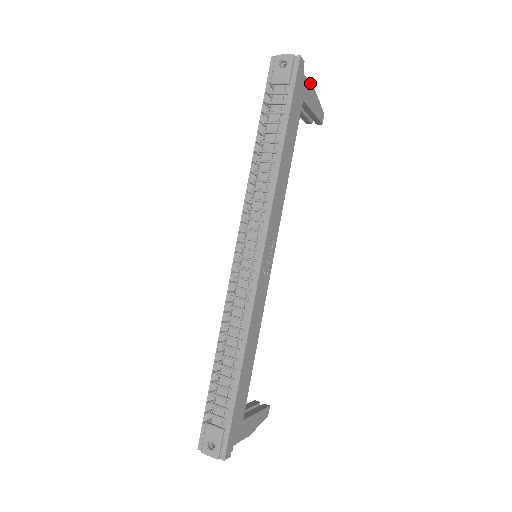
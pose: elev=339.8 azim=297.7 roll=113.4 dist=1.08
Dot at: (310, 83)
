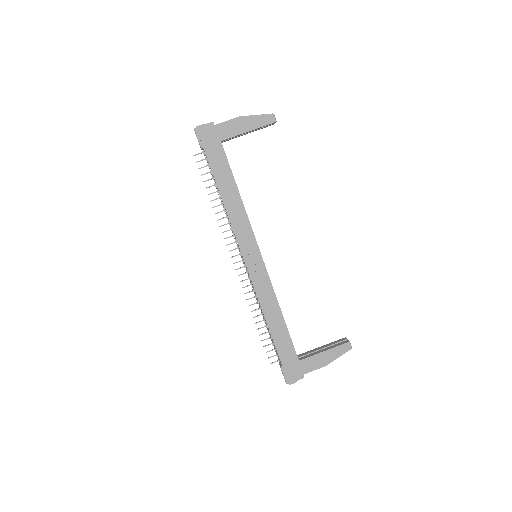
Dot at: (230, 120)
